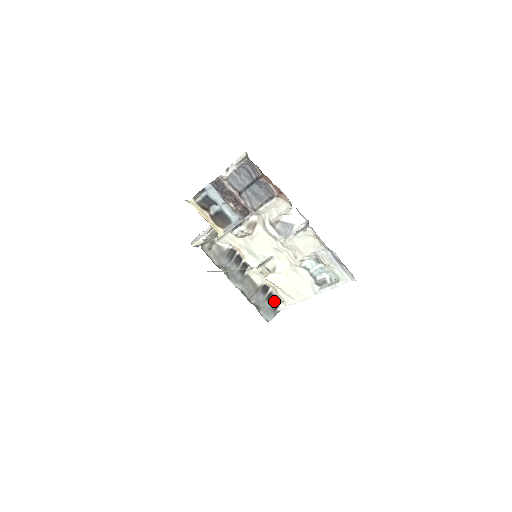
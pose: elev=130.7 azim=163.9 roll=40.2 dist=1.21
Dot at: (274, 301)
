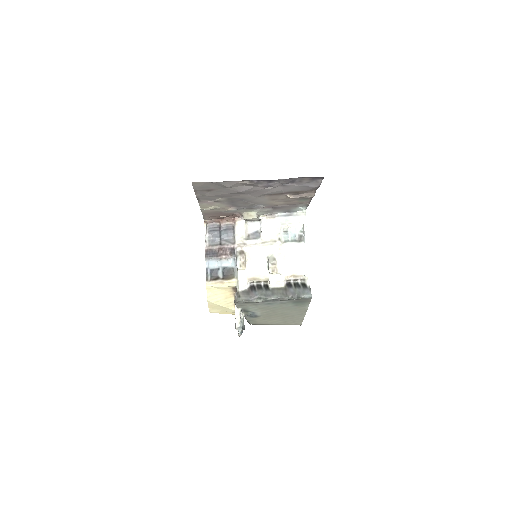
Dot at: (301, 285)
